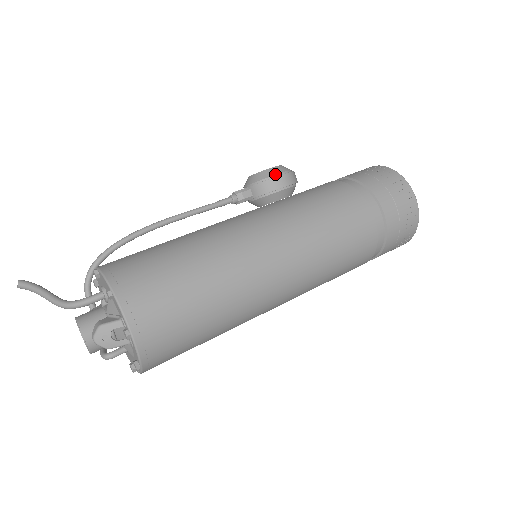
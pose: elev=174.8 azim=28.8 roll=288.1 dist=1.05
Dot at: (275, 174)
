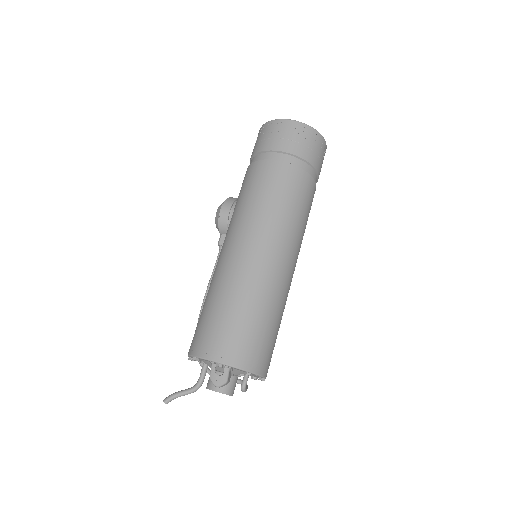
Dot at: (219, 213)
